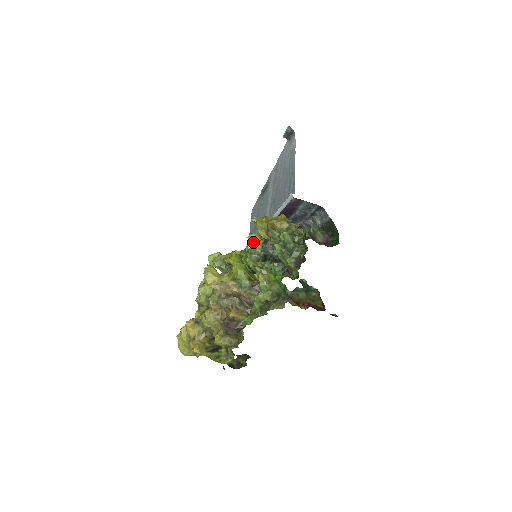
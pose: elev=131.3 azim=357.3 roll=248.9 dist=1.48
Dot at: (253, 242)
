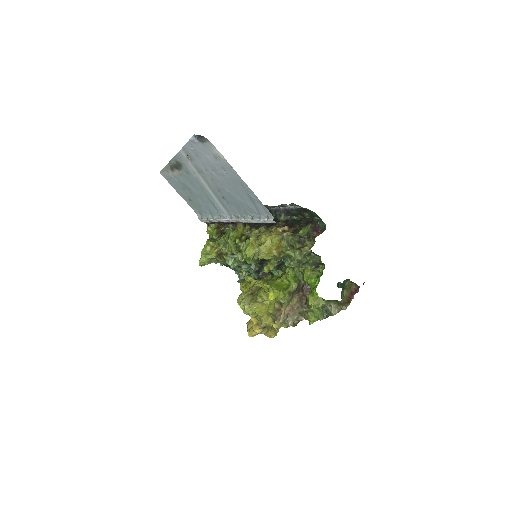
Dot at: (252, 255)
